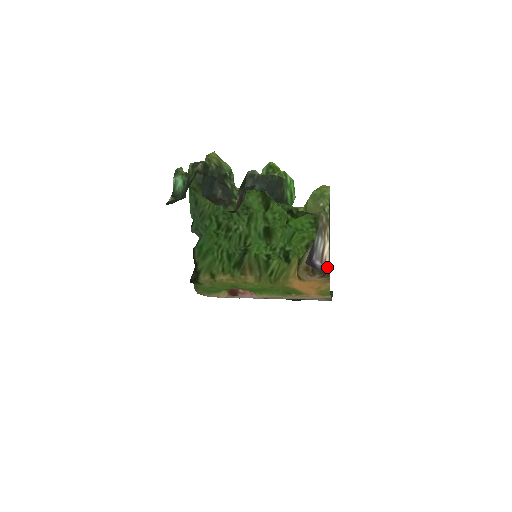
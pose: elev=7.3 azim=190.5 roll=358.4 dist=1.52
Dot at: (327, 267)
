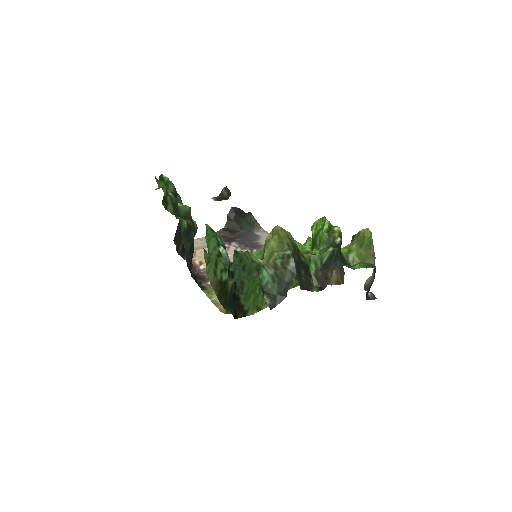
Dot at: (364, 286)
